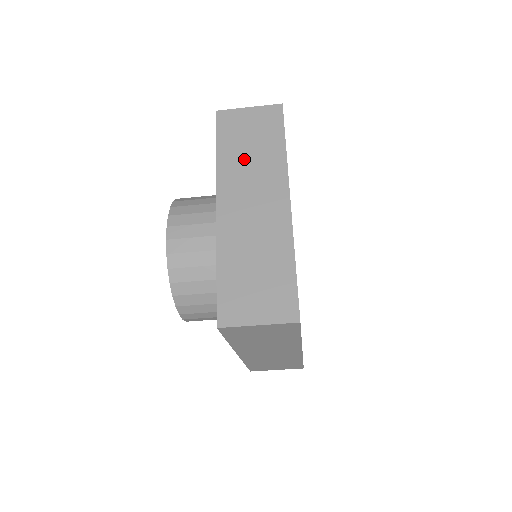
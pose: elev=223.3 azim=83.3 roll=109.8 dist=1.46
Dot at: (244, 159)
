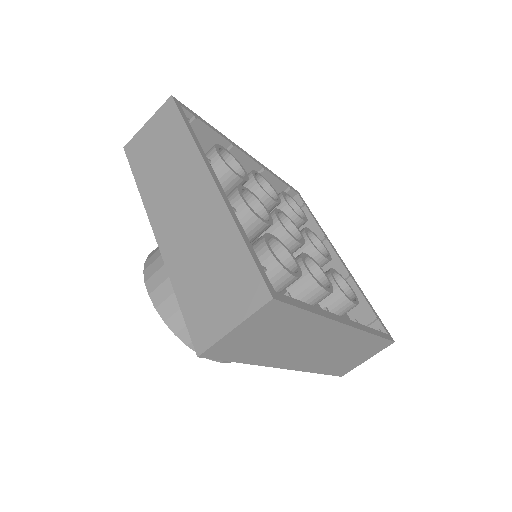
Dot at: (160, 171)
